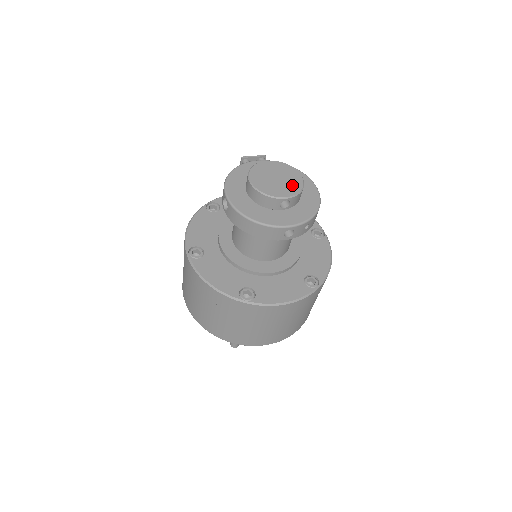
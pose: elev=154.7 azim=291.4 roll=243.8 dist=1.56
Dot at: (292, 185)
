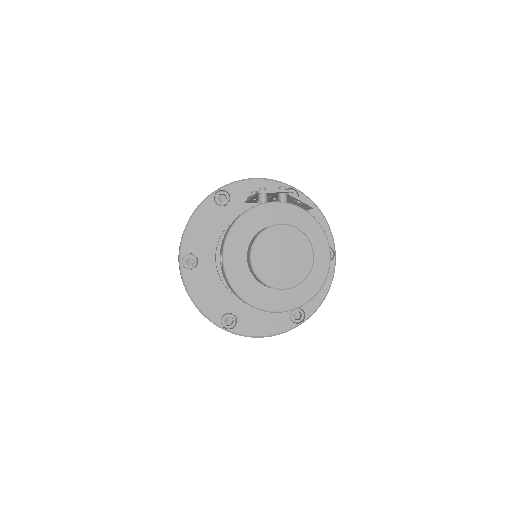
Dot at: (297, 270)
